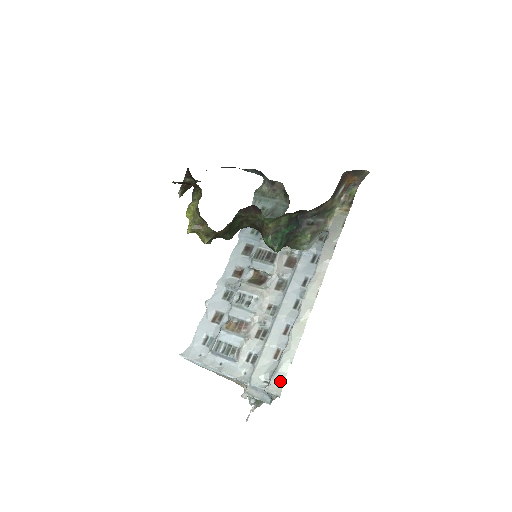
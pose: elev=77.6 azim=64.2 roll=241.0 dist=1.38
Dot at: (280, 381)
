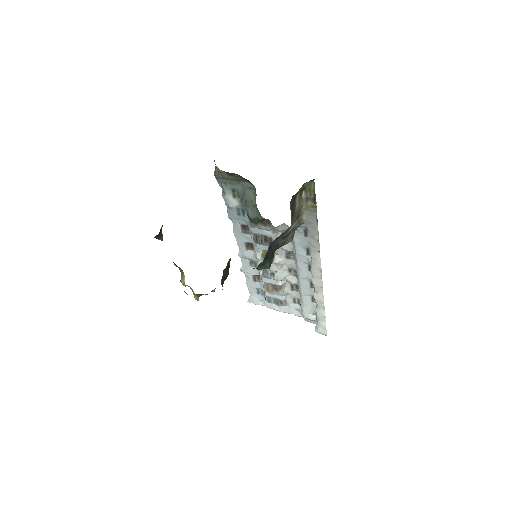
Dot at: (323, 327)
